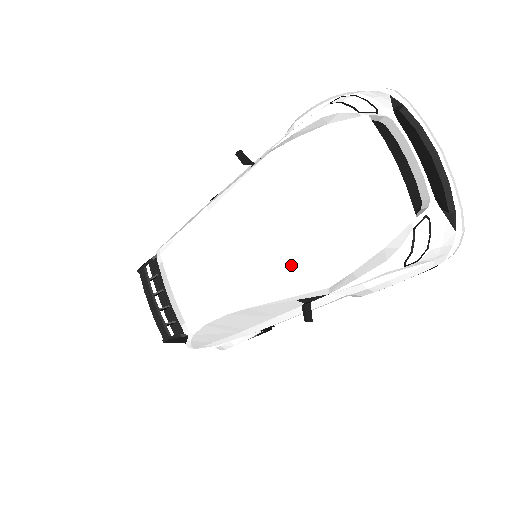
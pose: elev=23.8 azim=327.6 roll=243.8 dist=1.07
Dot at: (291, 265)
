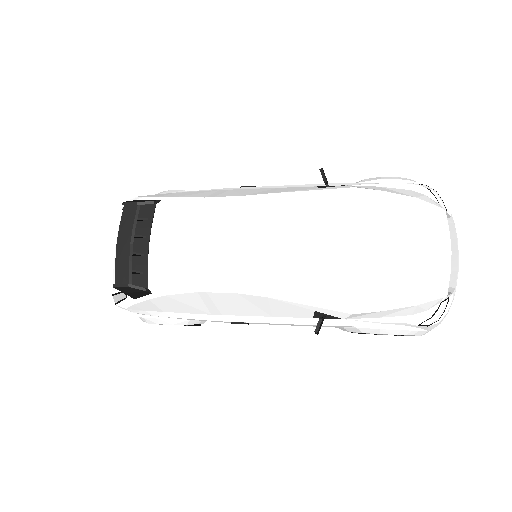
Dot at: (330, 281)
